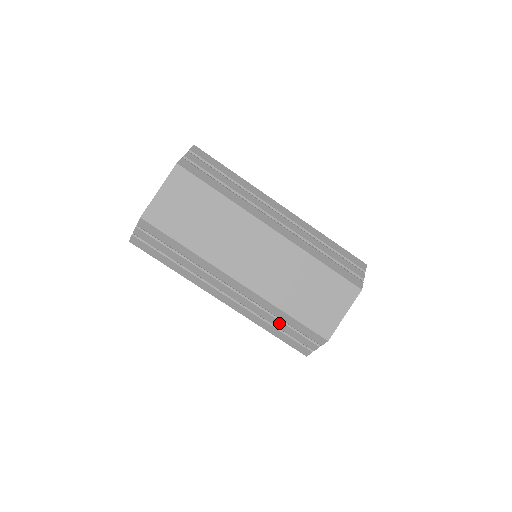
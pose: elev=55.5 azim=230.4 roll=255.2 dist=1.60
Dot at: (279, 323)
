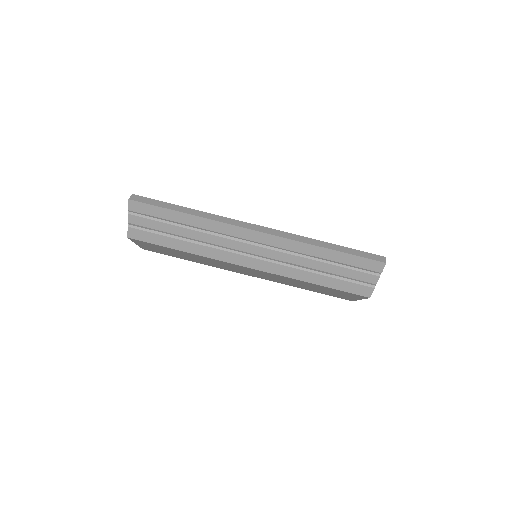
Dot at: occluded
